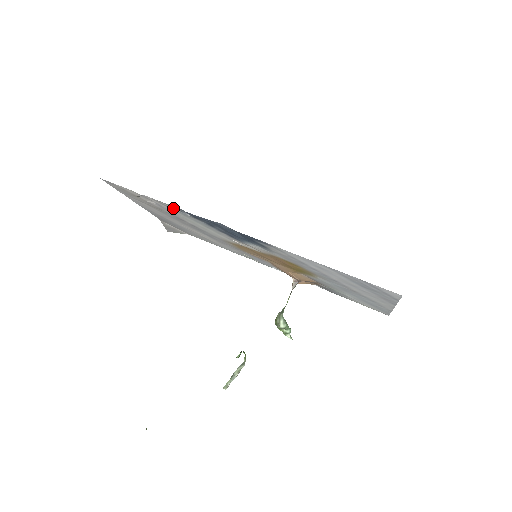
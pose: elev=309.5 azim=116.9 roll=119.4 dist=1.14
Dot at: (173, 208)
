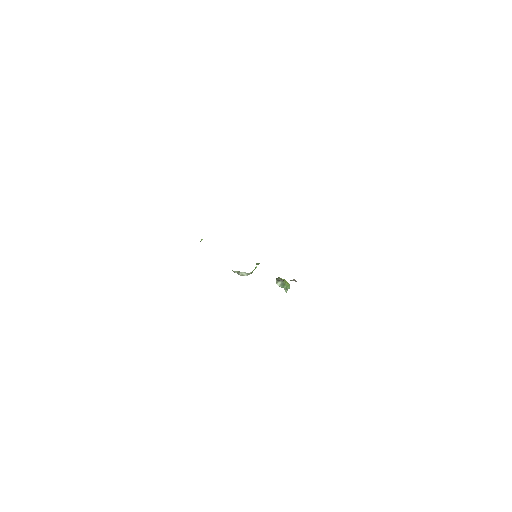
Dot at: occluded
